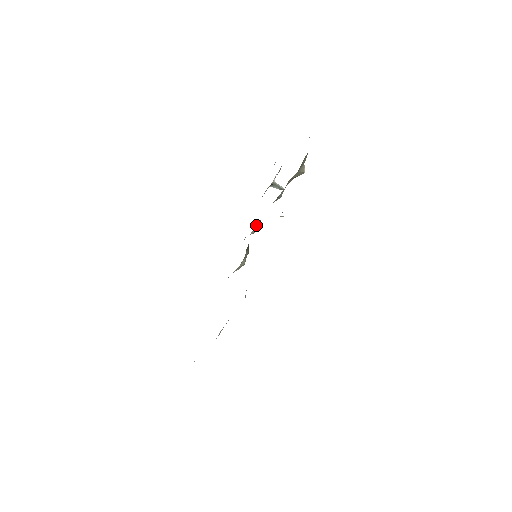
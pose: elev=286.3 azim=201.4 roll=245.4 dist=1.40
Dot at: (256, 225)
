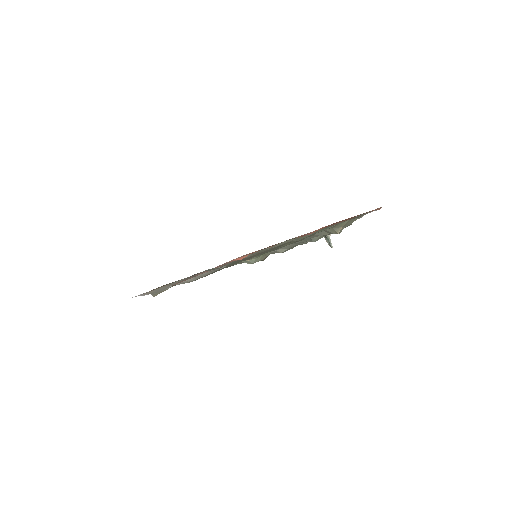
Dot at: (285, 247)
